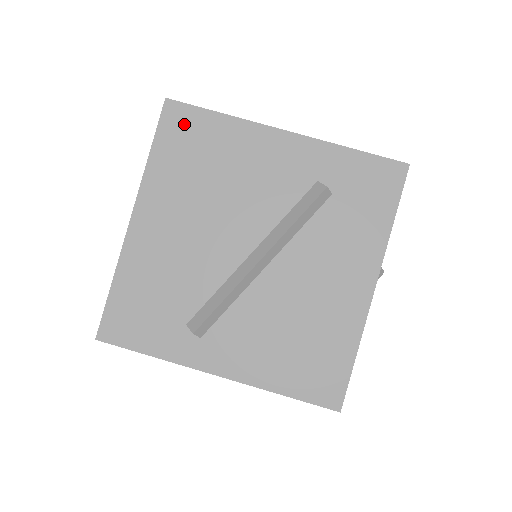
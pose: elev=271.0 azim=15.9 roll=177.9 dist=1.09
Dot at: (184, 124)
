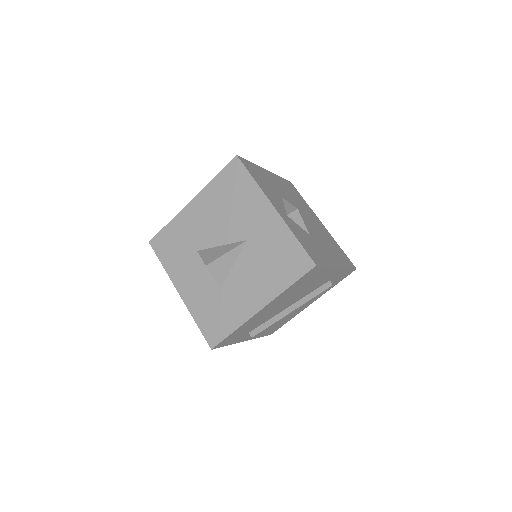
Dot at: (312, 273)
